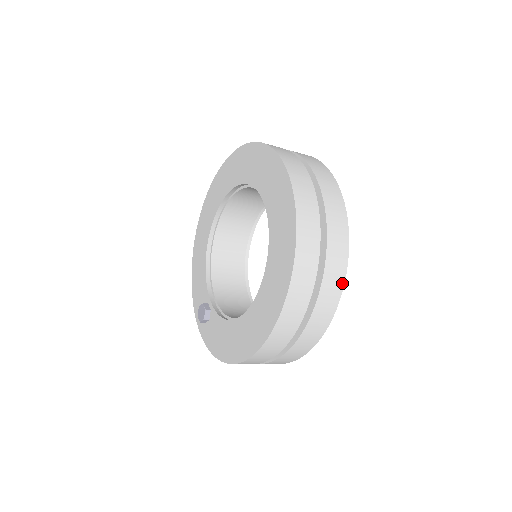
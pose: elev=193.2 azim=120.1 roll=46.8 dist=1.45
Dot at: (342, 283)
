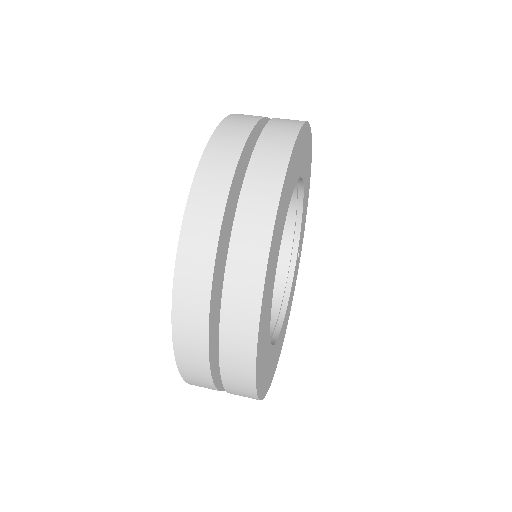
Dot at: (257, 399)
